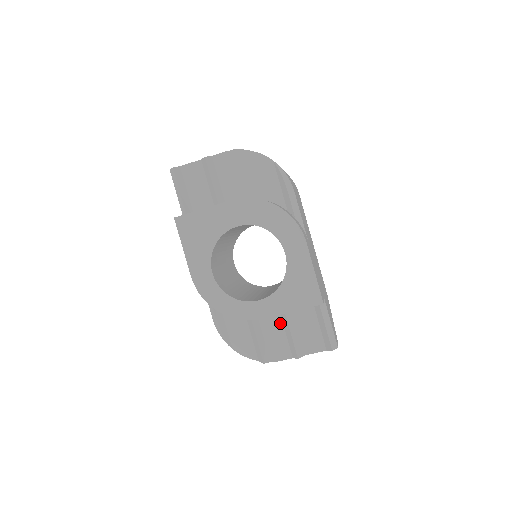
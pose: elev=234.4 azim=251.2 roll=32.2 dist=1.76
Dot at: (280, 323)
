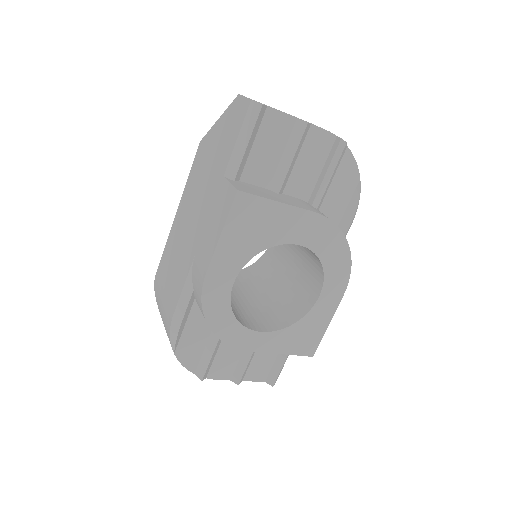
Dot at: occluded
